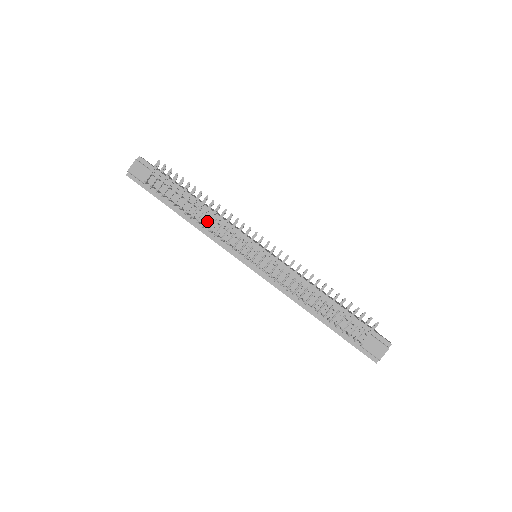
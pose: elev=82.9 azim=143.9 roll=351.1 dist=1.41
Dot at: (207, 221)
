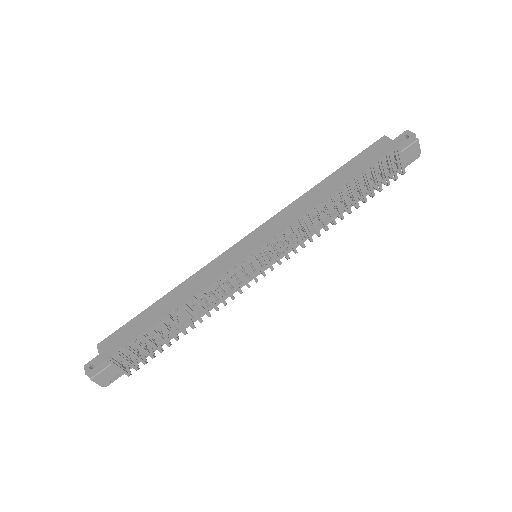
Dot at: (206, 314)
